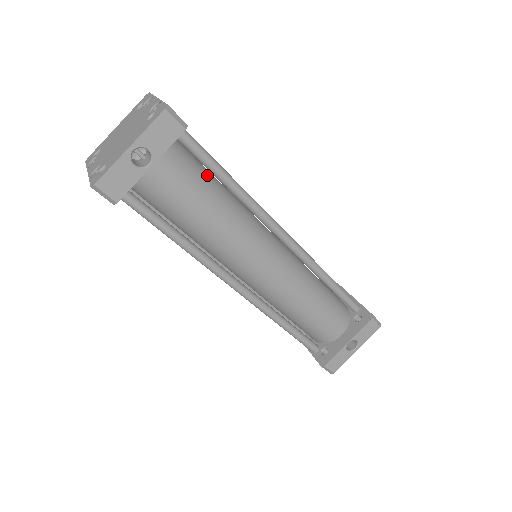
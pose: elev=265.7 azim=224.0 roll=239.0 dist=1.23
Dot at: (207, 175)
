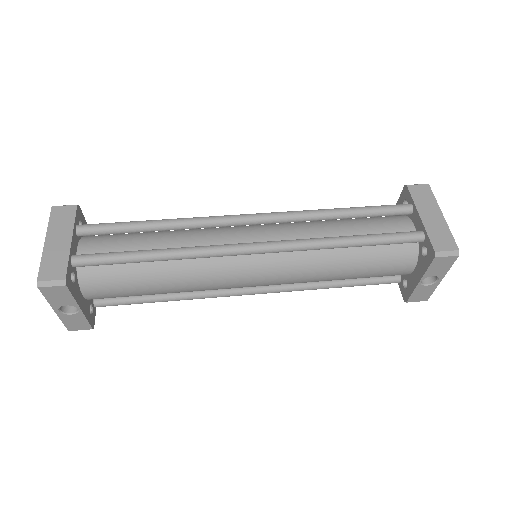
Dot at: occluded
